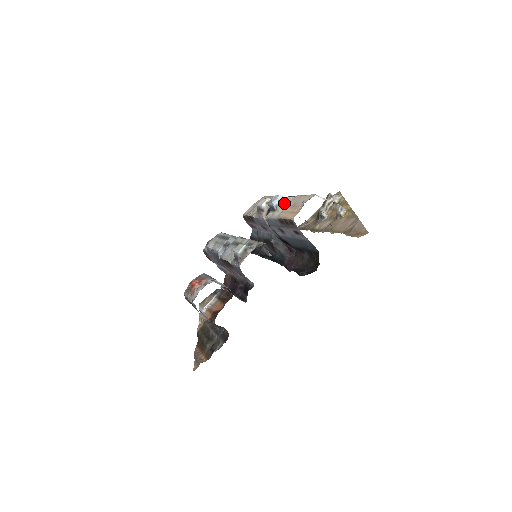
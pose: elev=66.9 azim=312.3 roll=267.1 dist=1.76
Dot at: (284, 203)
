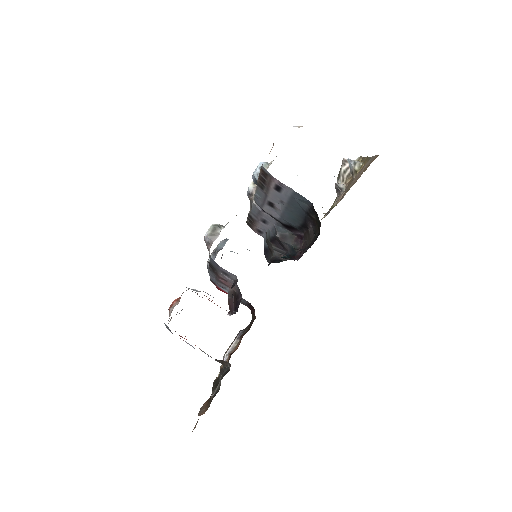
Dot at: (267, 168)
